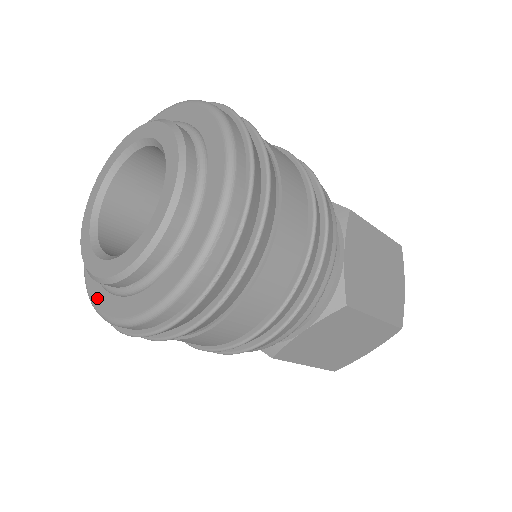
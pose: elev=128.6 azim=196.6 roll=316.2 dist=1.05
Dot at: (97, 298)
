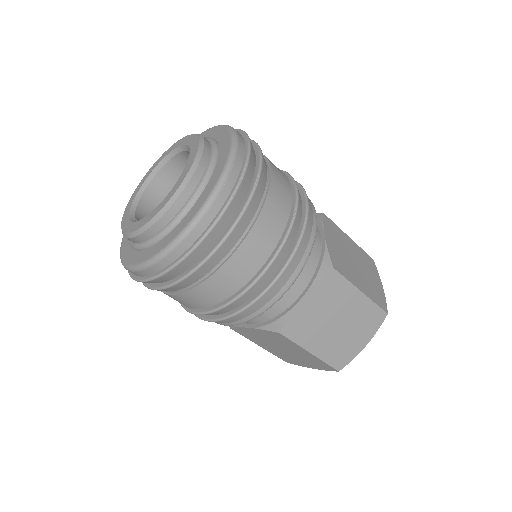
Dot at: (134, 260)
